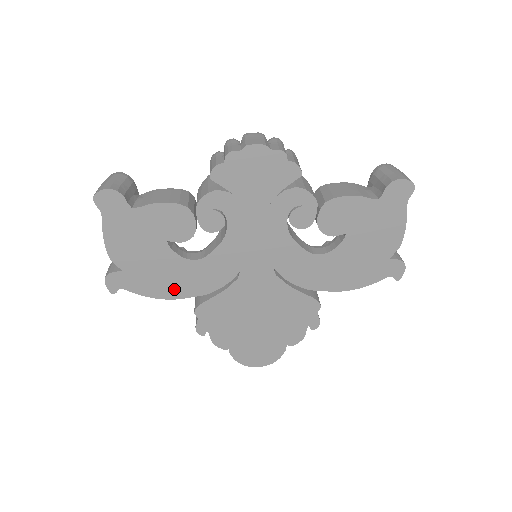
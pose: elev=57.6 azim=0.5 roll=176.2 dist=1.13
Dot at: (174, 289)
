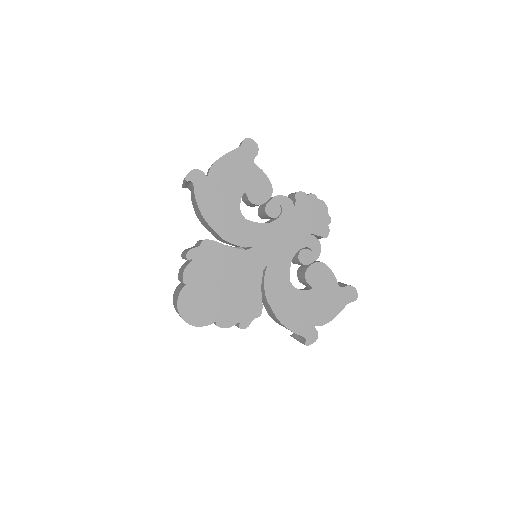
Dot at: (214, 216)
